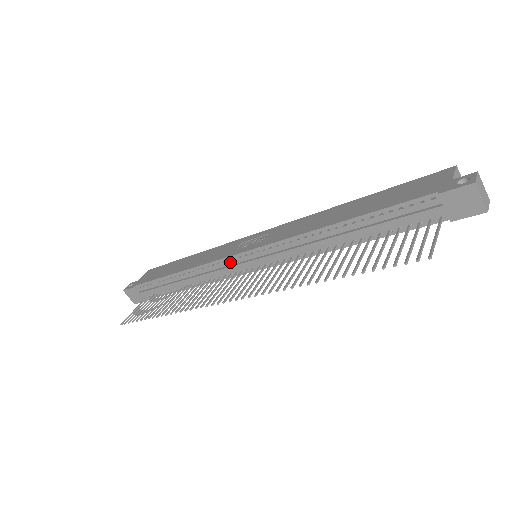
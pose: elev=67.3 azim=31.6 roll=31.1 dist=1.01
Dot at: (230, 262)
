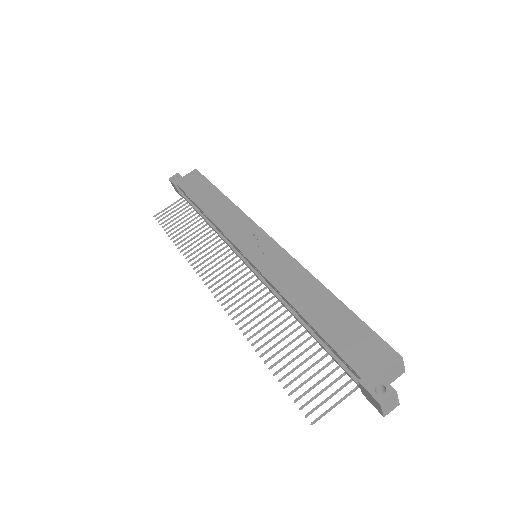
Dot at: (235, 247)
